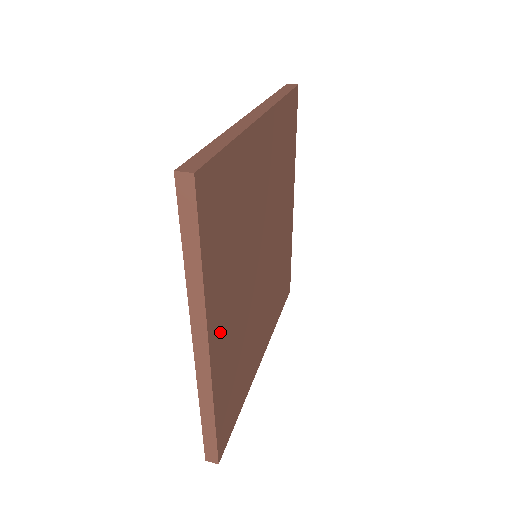
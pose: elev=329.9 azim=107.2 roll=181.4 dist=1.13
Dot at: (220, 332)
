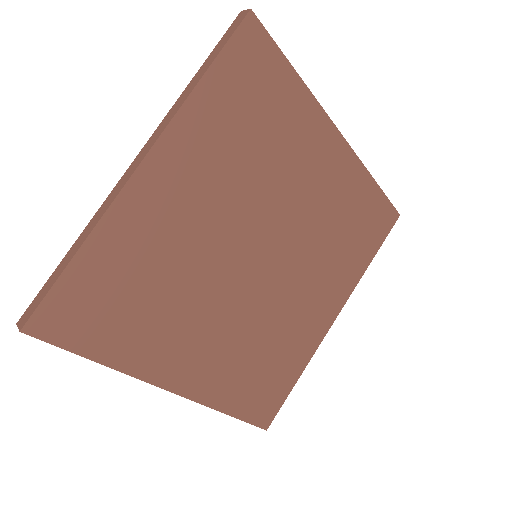
Dot at: (188, 370)
